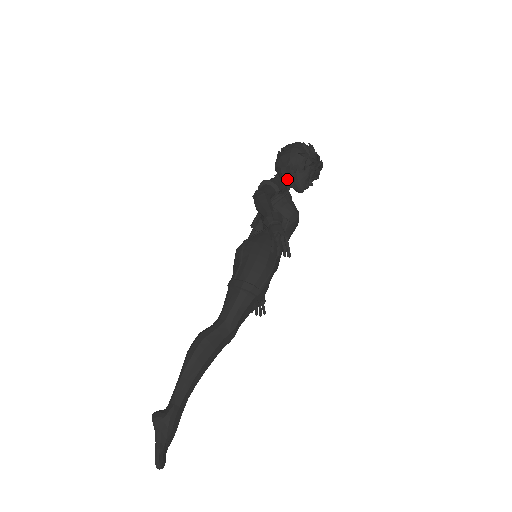
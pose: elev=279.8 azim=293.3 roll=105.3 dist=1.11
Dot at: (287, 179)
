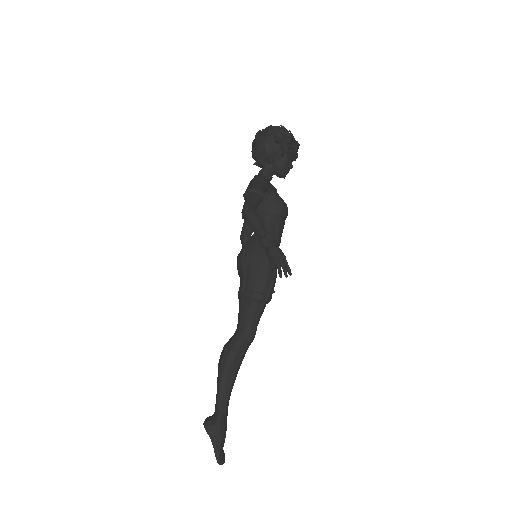
Dot at: (267, 169)
